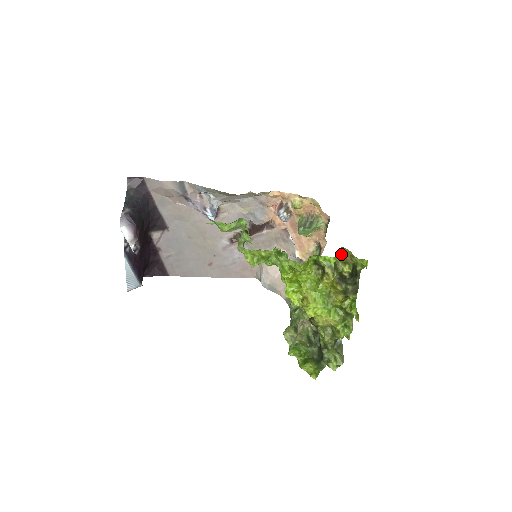
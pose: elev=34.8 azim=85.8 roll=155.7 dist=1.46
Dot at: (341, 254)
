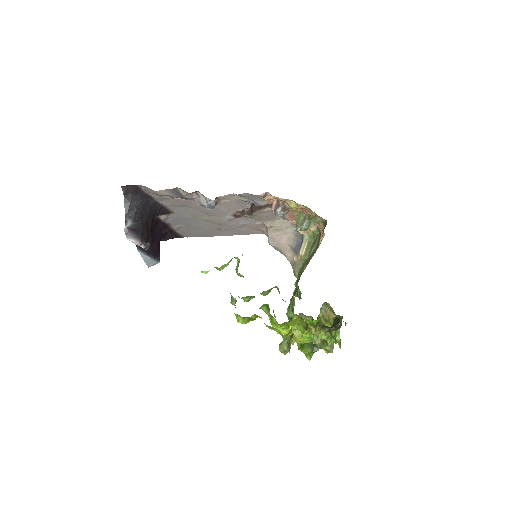
Dot at: (324, 309)
